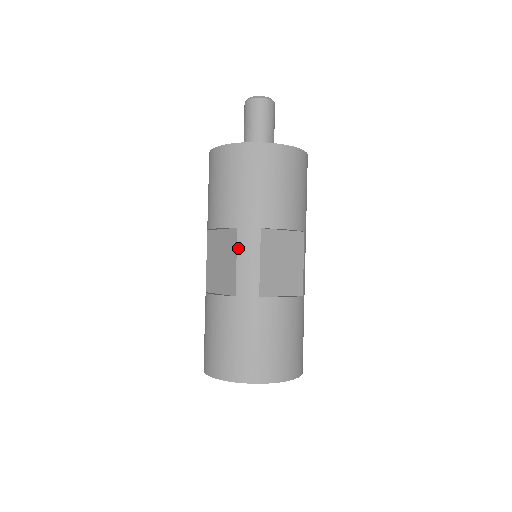
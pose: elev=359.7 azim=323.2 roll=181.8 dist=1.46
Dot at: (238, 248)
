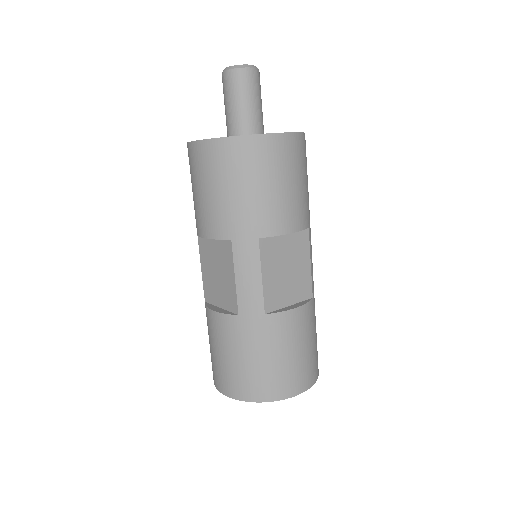
Dot at: (235, 263)
